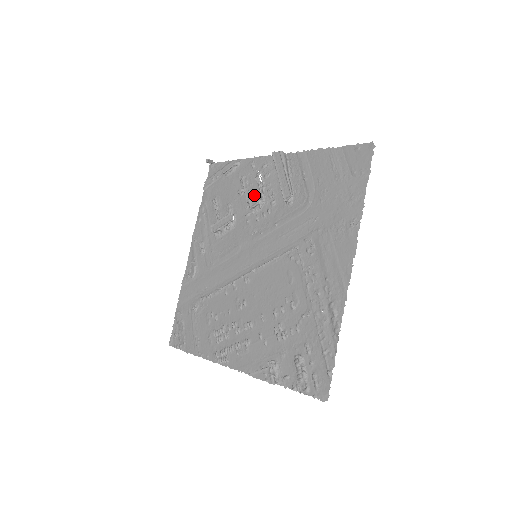
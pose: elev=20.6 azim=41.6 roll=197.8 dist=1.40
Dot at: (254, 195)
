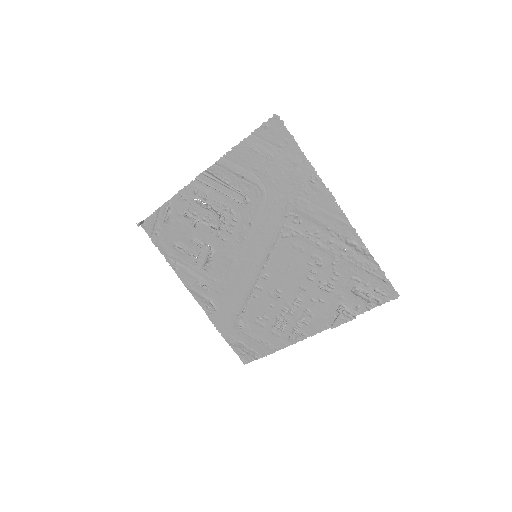
Dot at: (211, 218)
